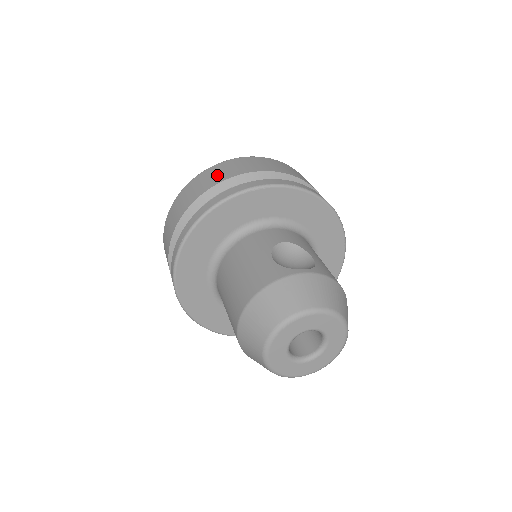
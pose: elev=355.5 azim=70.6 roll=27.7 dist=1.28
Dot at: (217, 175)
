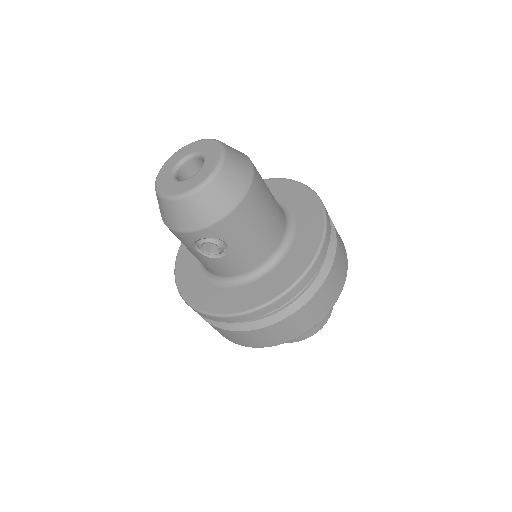
Dot at: occluded
